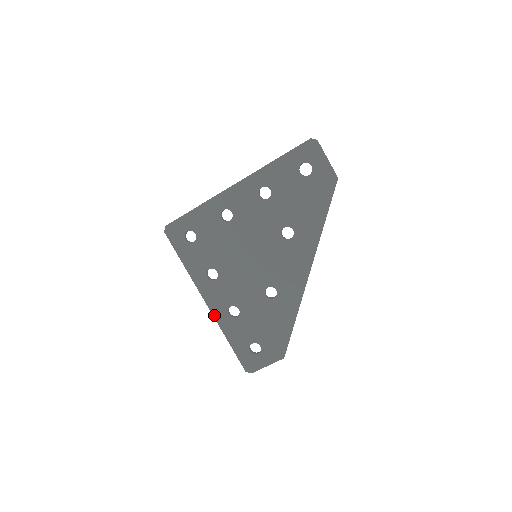
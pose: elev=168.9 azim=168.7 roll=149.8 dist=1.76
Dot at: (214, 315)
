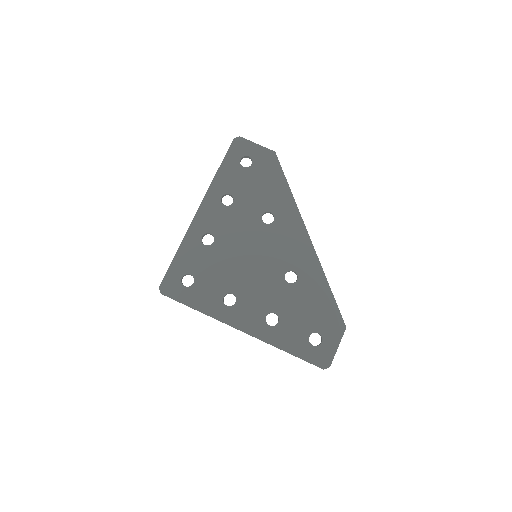
Dot at: (257, 337)
